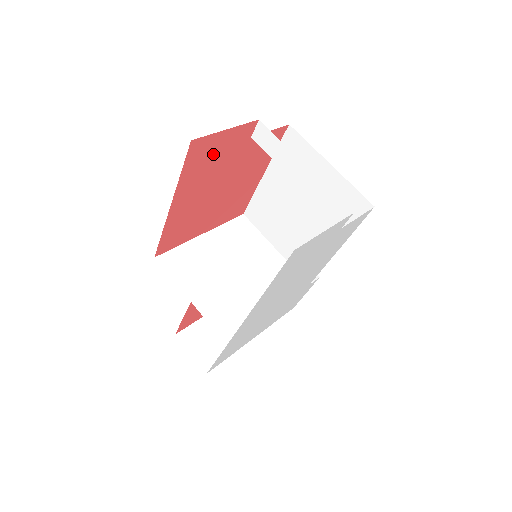
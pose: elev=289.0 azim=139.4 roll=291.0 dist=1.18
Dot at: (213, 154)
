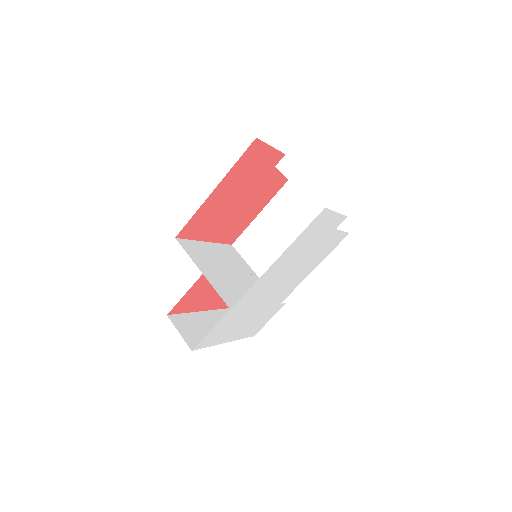
Dot at: (256, 162)
